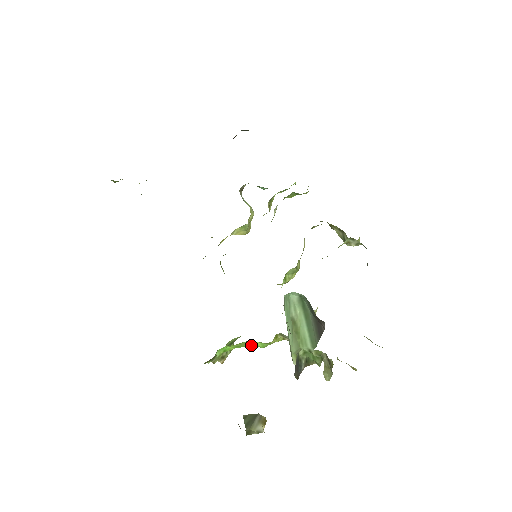
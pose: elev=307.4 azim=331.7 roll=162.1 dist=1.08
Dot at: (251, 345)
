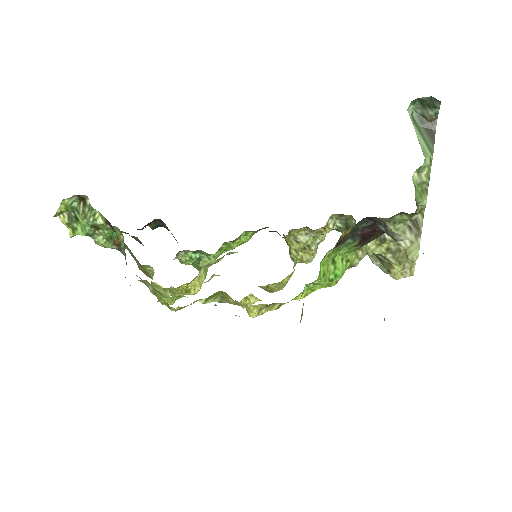
Dot at: (328, 279)
